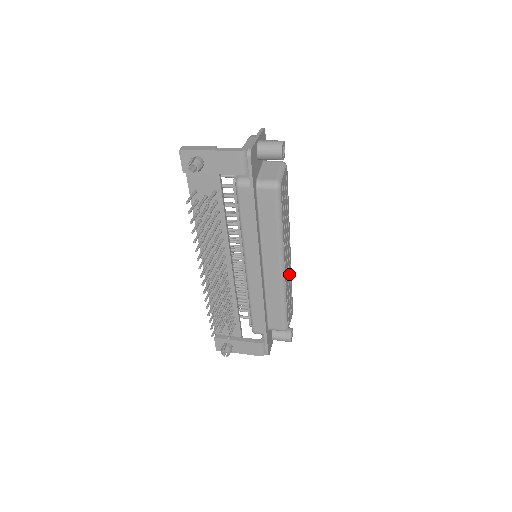
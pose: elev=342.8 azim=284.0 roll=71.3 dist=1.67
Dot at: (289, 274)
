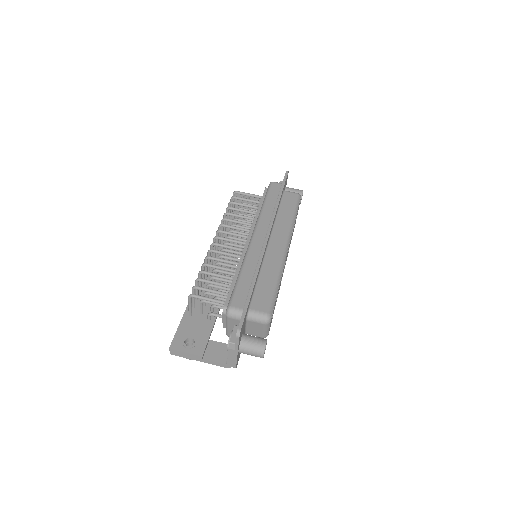
Dot at: occluded
